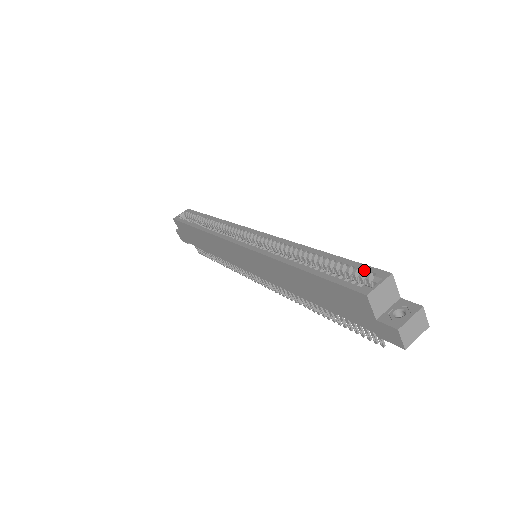
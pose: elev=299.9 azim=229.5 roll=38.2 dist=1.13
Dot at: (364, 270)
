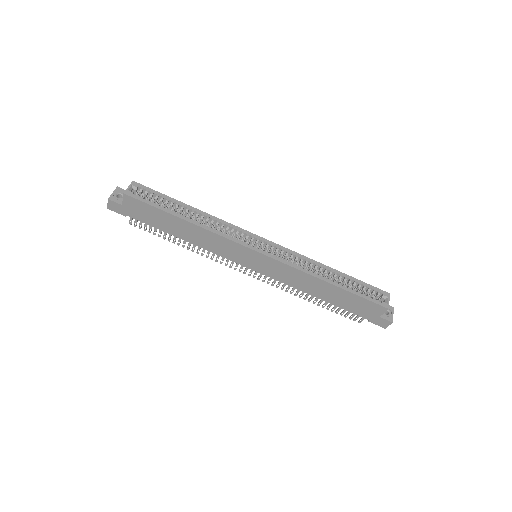
Dot at: (375, 290)
